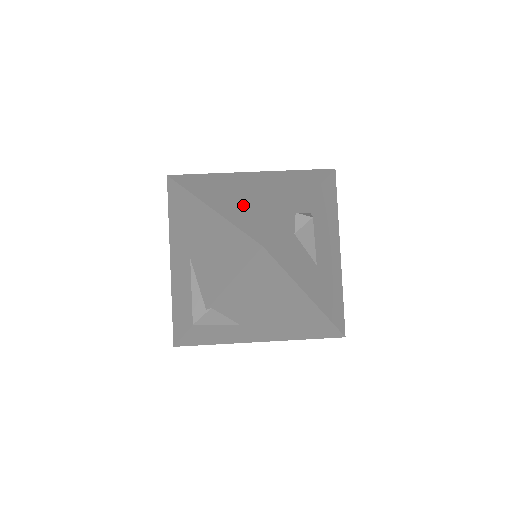
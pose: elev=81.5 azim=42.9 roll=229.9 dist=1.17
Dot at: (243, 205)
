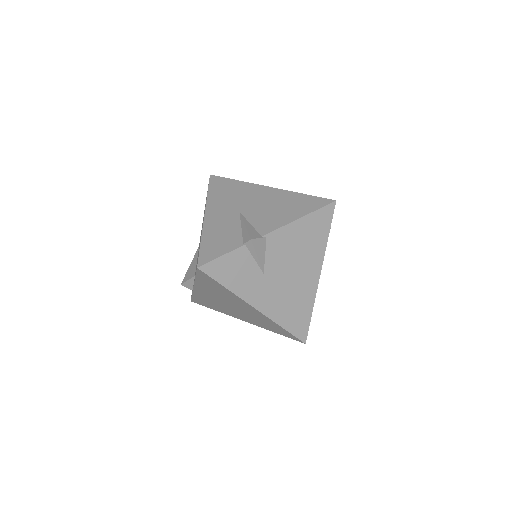
Dot at: occluded
